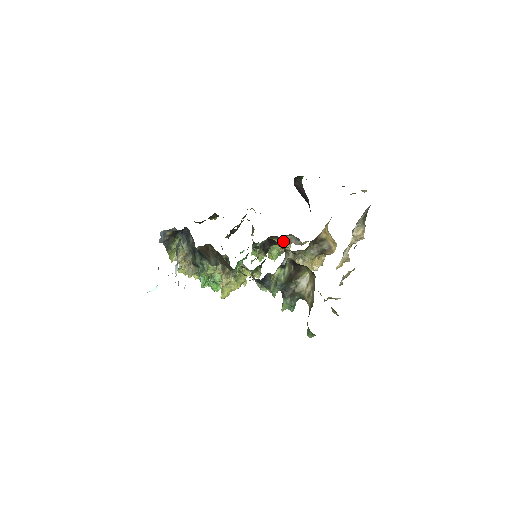
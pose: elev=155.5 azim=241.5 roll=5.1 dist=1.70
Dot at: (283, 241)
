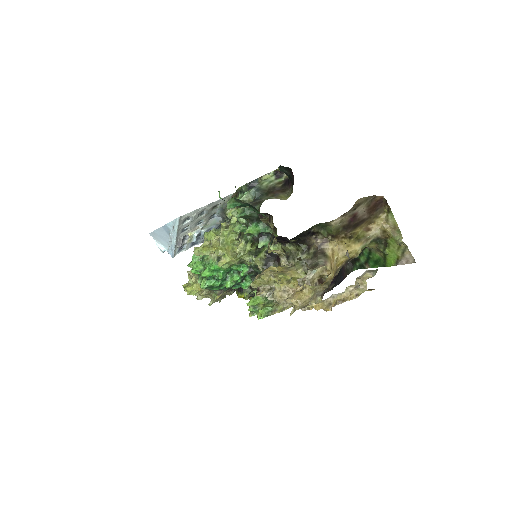
Dot at: occluded
